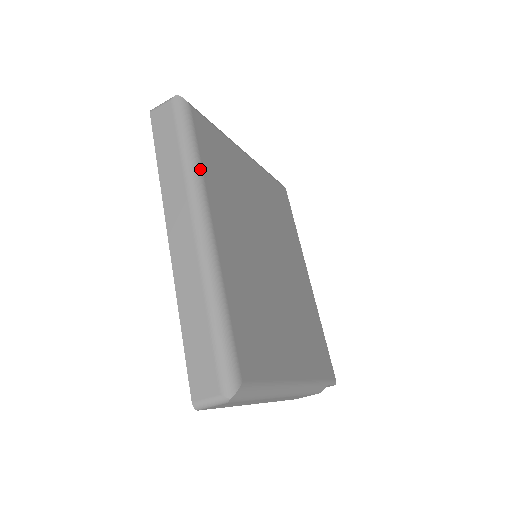
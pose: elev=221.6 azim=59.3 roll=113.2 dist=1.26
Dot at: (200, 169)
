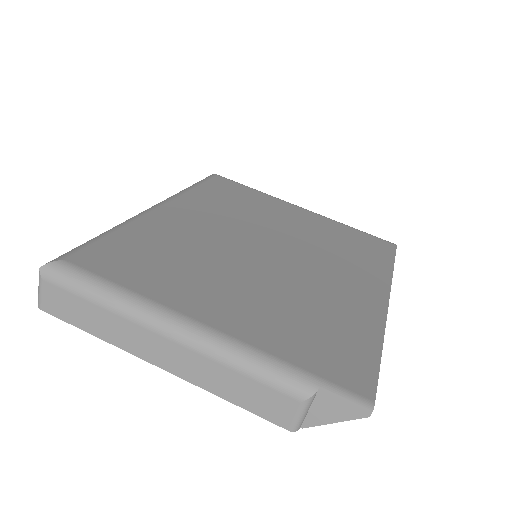
Dot at: (187, 190)
